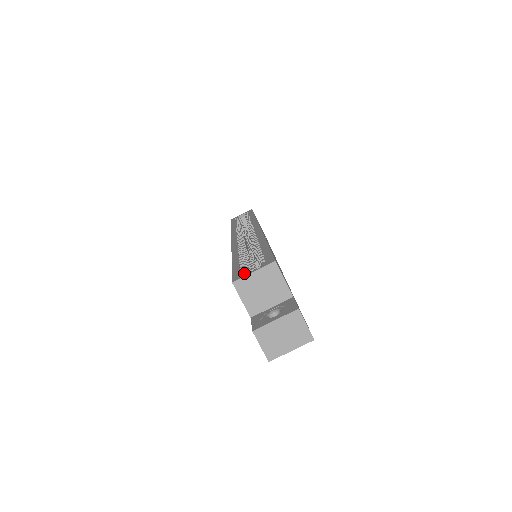
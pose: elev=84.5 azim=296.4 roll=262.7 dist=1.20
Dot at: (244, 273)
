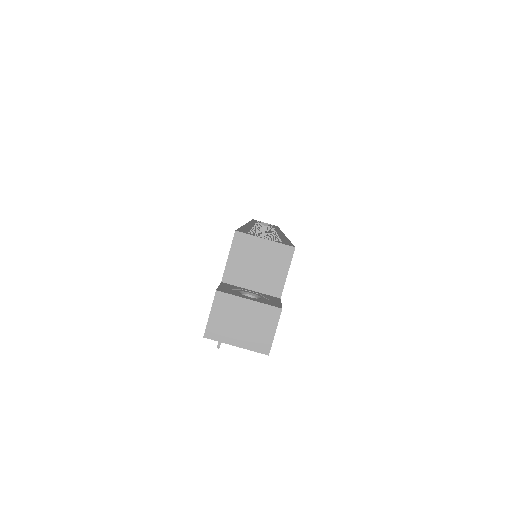
Dot at: (253, 234)
